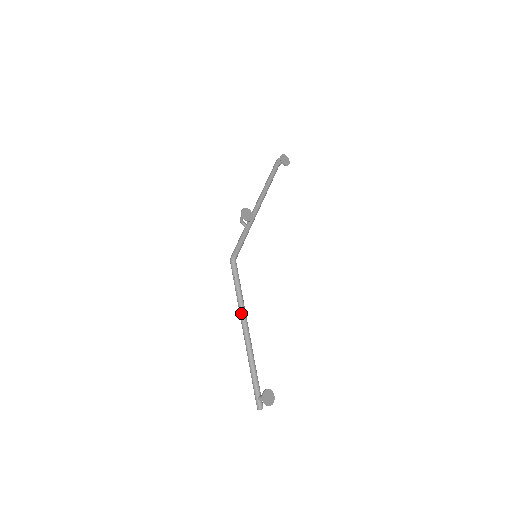
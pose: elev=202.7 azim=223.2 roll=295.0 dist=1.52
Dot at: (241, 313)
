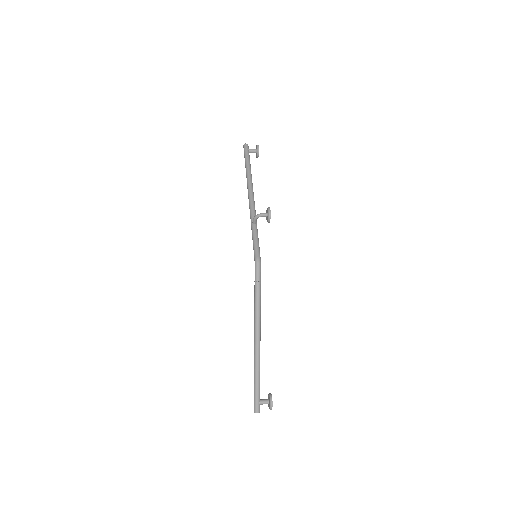
Dot at: (259, 319)
